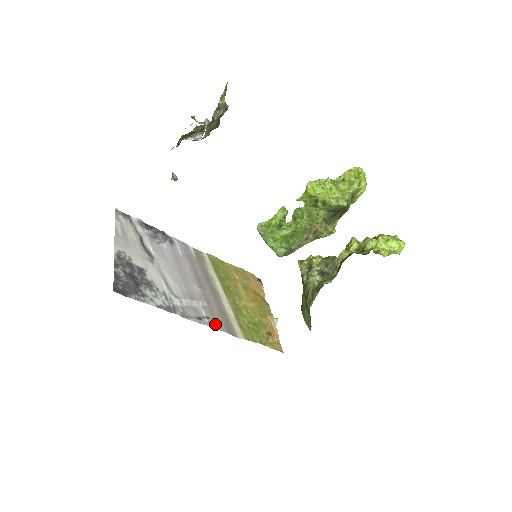
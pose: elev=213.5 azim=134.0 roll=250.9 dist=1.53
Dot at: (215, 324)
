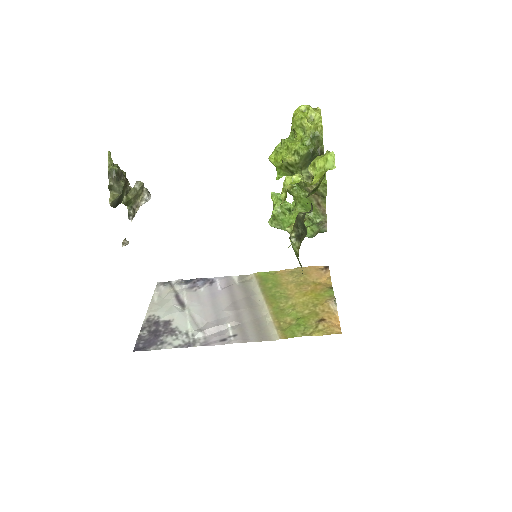
Dot at: (242, 338)
